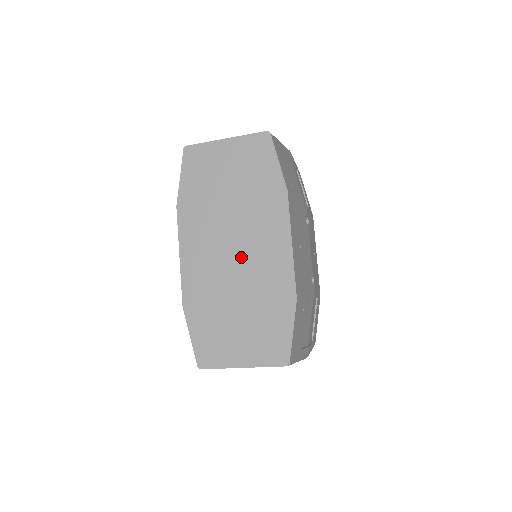
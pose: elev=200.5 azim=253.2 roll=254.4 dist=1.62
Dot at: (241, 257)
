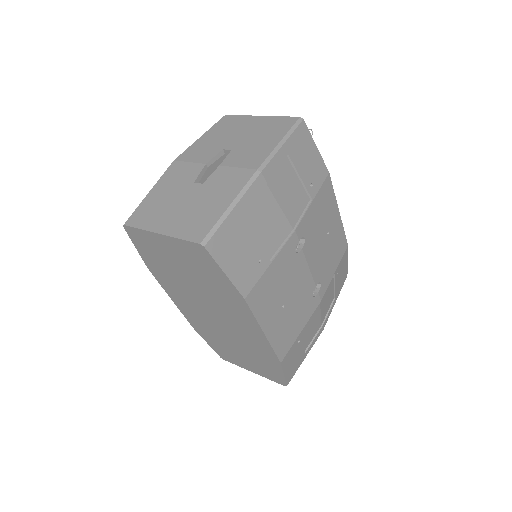
Dot at: (223, 322)
